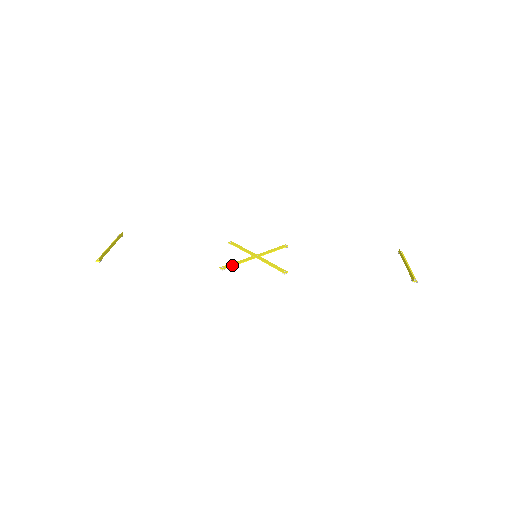
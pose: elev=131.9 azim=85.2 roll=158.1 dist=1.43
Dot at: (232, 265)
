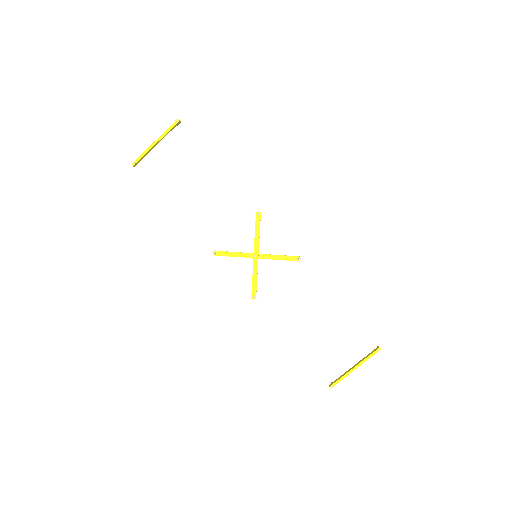
Dot at: (225, 255)
